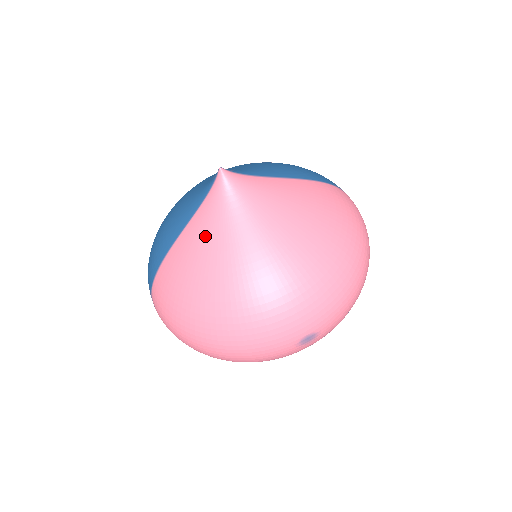
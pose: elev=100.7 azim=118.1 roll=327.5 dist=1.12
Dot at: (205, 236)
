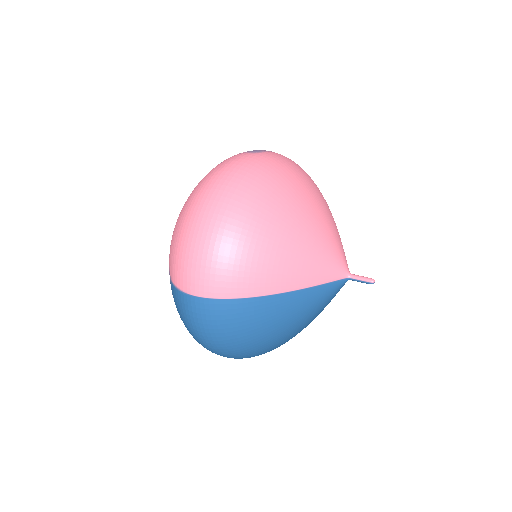
Dot at: occluded
